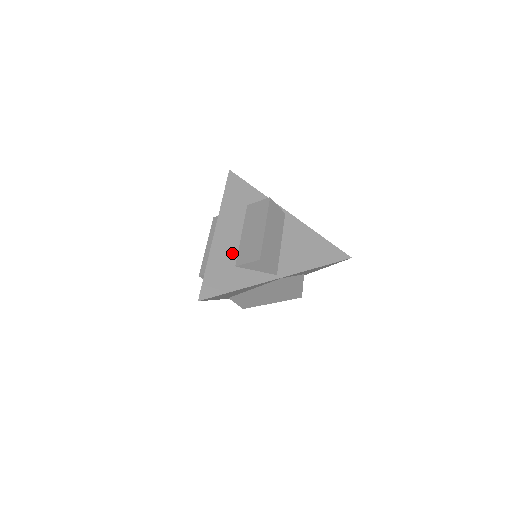
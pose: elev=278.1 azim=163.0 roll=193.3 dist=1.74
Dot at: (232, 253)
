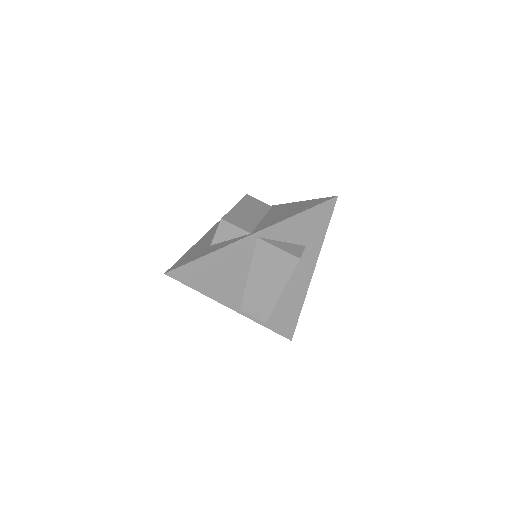
Dot at: (211, 241)
